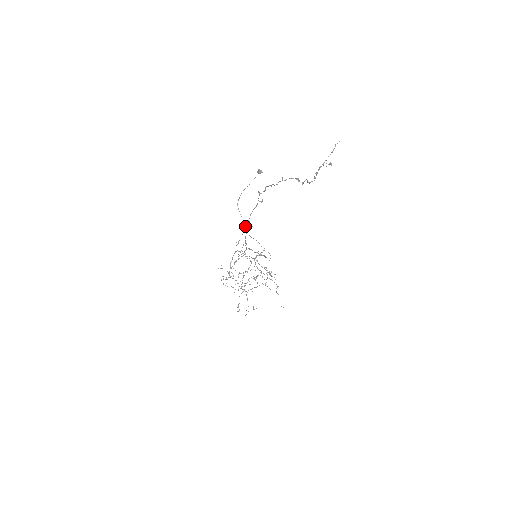
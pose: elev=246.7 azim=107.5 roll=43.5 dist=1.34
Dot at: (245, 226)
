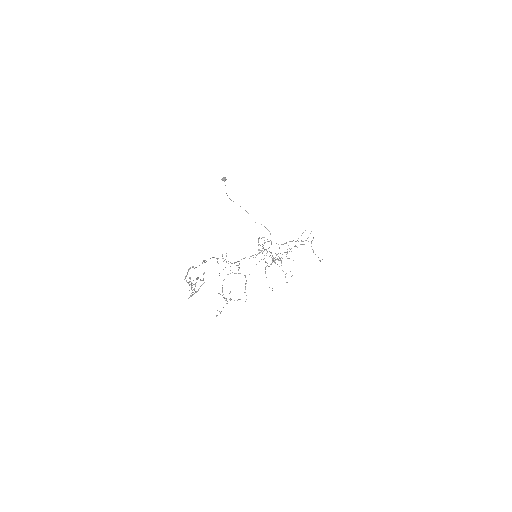
Dot at: (222, 254)
